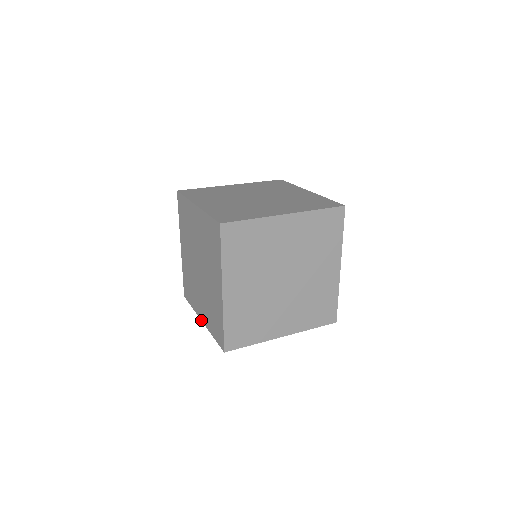
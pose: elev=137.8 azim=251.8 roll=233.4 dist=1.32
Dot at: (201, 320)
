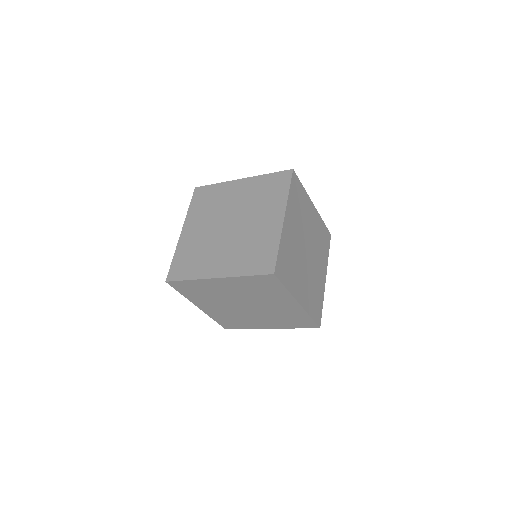
Dot at: occluded
